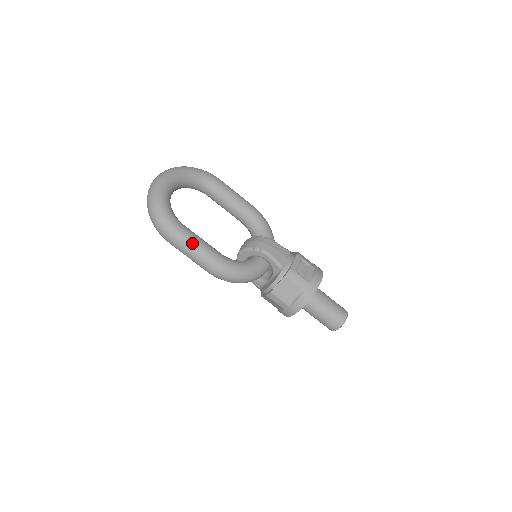
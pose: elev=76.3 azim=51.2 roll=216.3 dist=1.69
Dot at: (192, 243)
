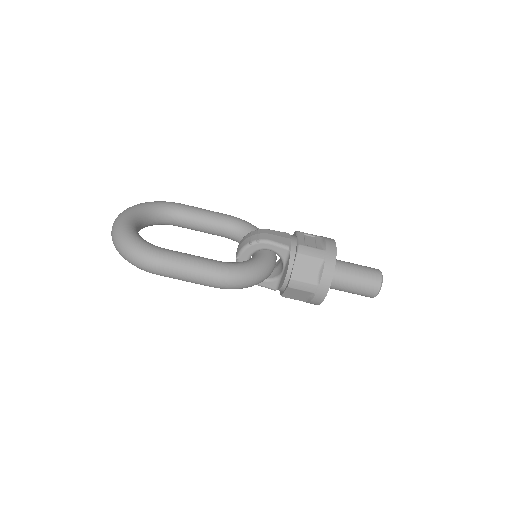
Dot at: (182, 260)
